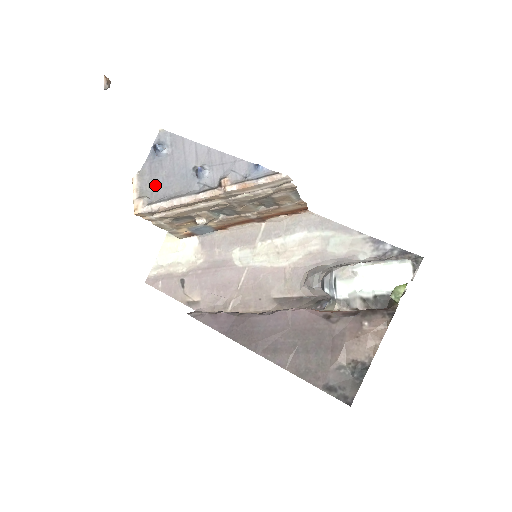
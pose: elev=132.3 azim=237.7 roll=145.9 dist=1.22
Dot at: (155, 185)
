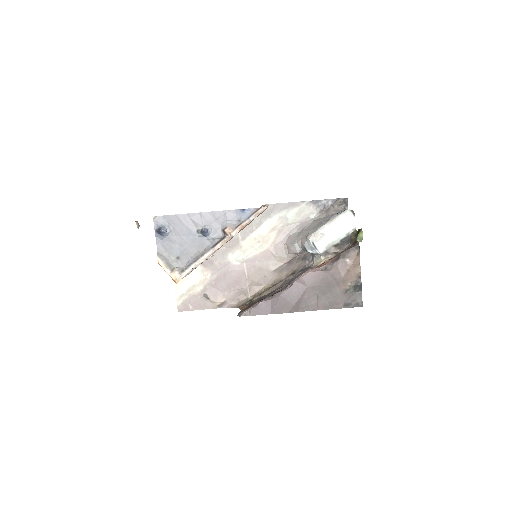
Dot at: (176, 256)
